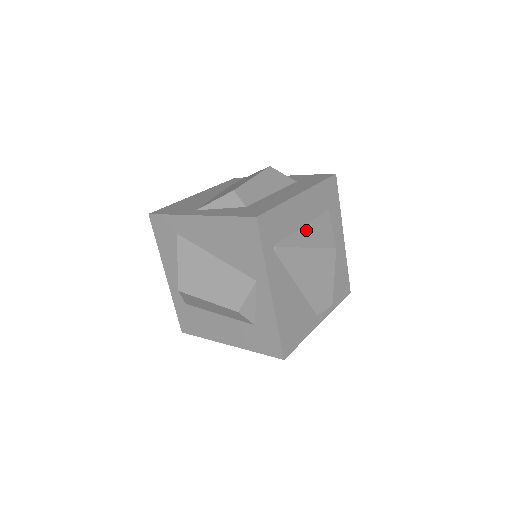
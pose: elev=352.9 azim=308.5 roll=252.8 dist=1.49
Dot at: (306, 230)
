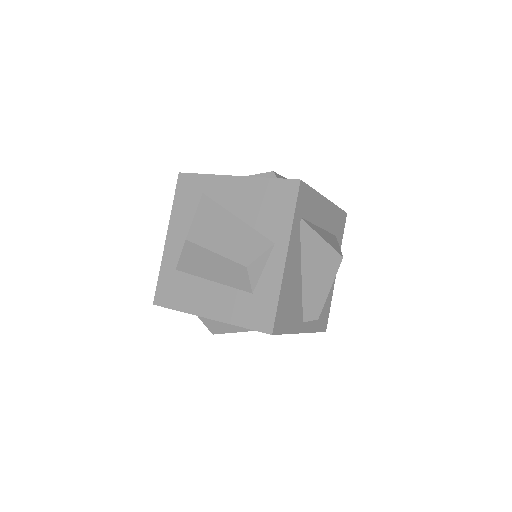
Dot at: (322, 231)
